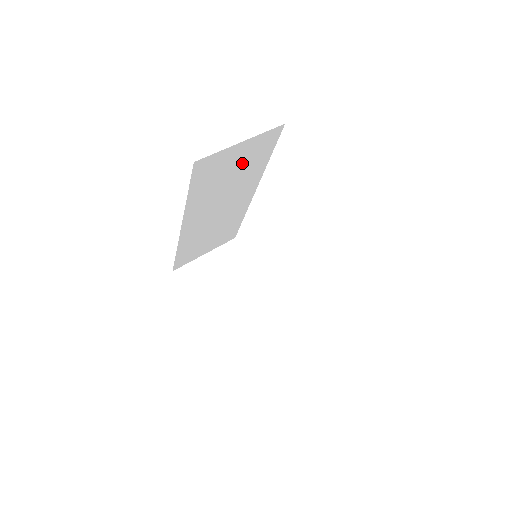
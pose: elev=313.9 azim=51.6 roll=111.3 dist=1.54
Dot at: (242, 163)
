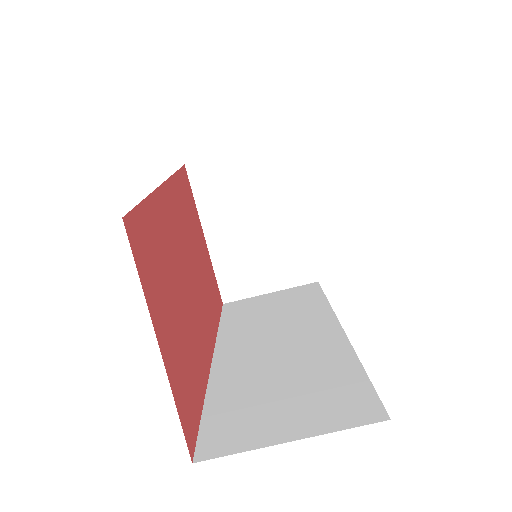
Dot at: occluded
